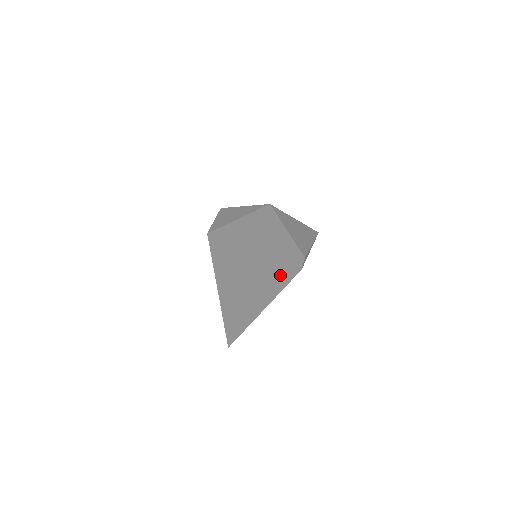
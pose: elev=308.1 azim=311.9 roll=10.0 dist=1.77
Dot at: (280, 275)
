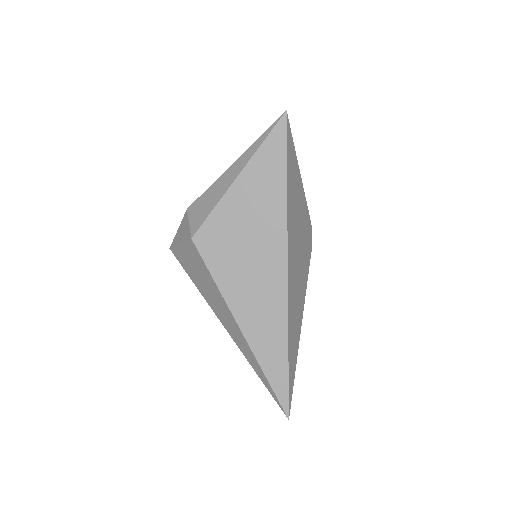
Dot at: (303, 252)
